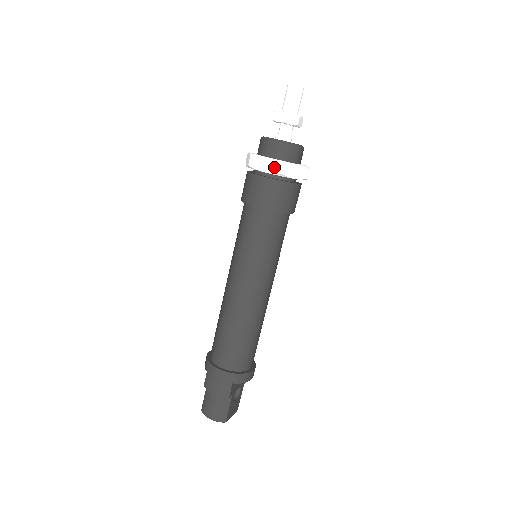
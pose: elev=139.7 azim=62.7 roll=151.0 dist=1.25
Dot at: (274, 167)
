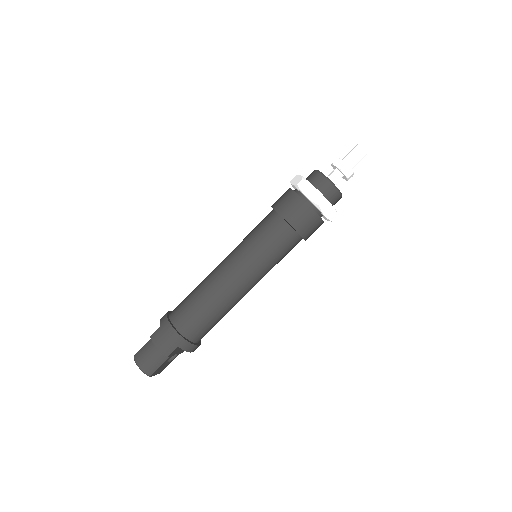
Dot at: (316, 198)
